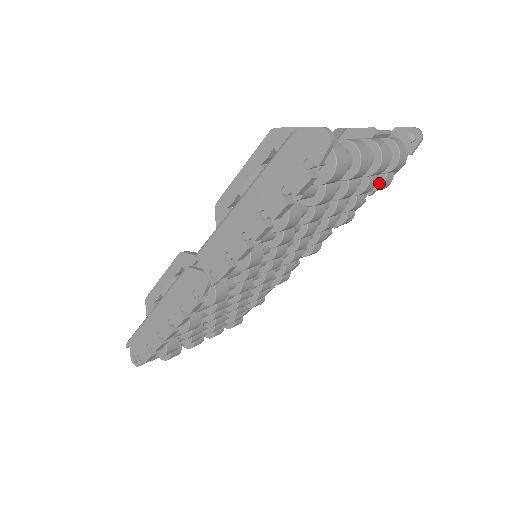
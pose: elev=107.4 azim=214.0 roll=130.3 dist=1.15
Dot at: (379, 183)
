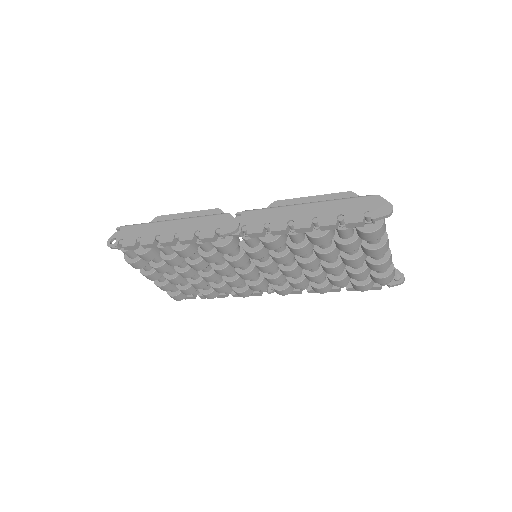
Dot at: (362, 283)
